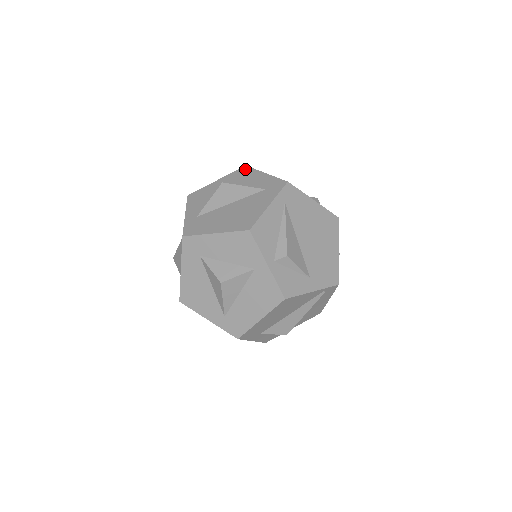
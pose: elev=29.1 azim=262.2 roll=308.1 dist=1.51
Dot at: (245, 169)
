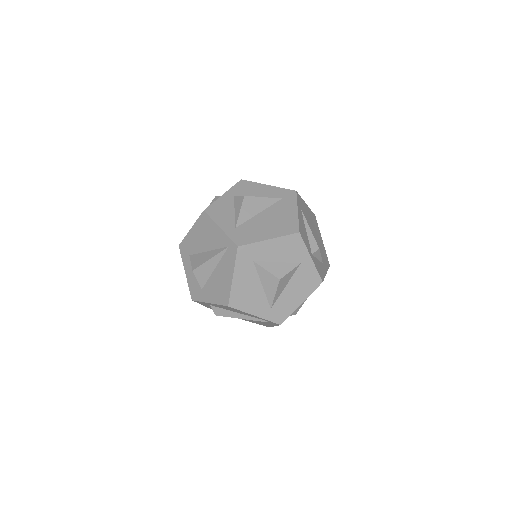
Dot at: (244, 182)
